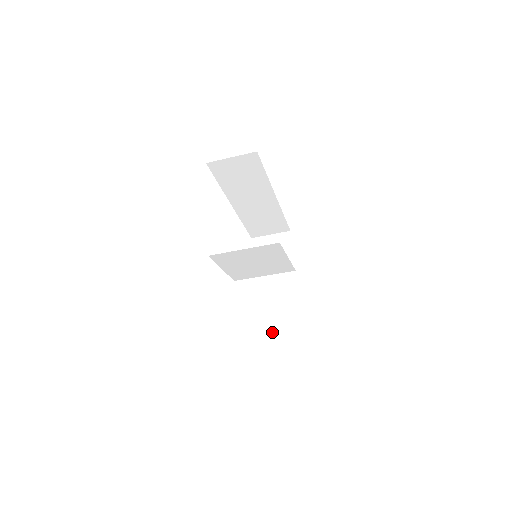
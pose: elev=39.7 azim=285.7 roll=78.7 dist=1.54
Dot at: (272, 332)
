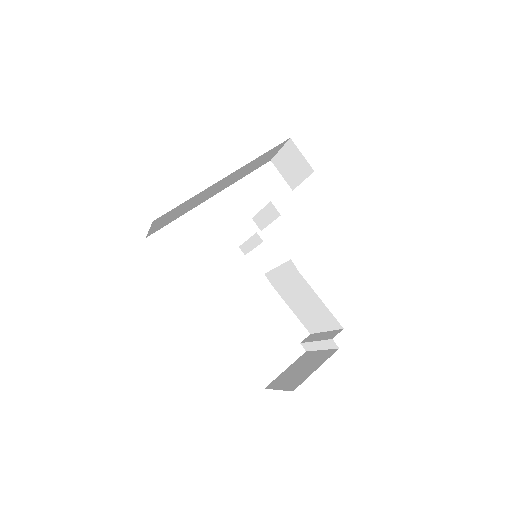
Dot at: (315, 316)
